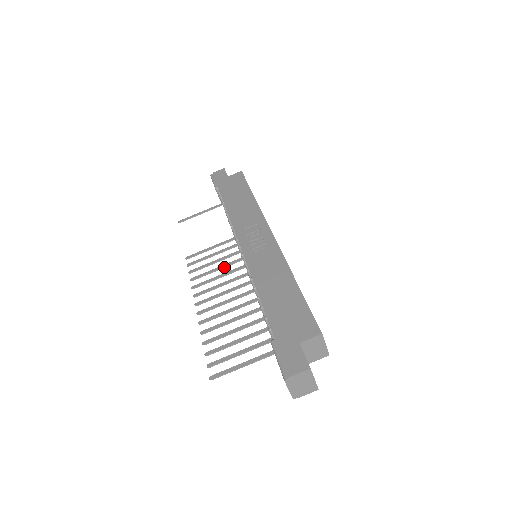
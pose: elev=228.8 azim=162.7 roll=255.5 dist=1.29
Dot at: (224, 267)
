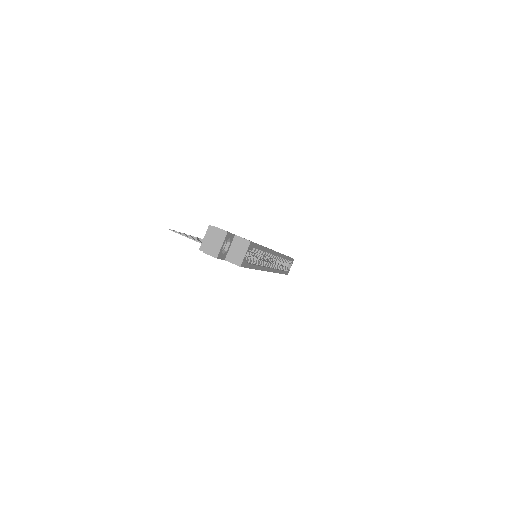
Dot at: occluded
